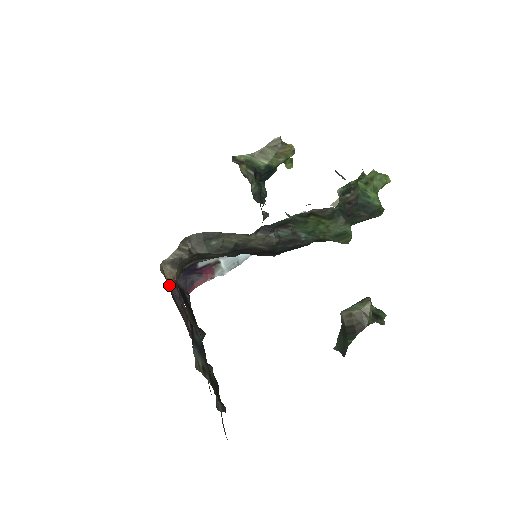
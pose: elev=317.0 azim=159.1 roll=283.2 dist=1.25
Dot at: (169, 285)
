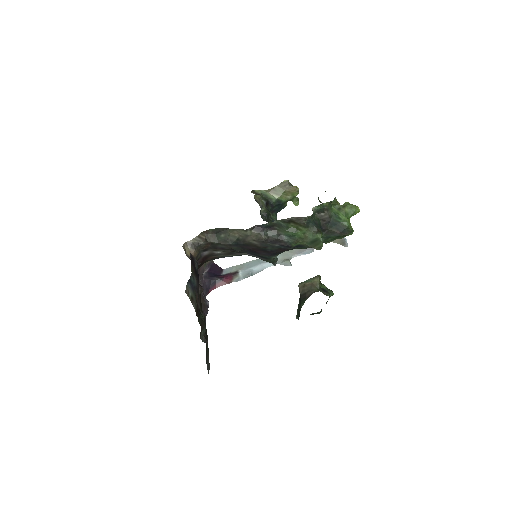
Dot at: occluded
